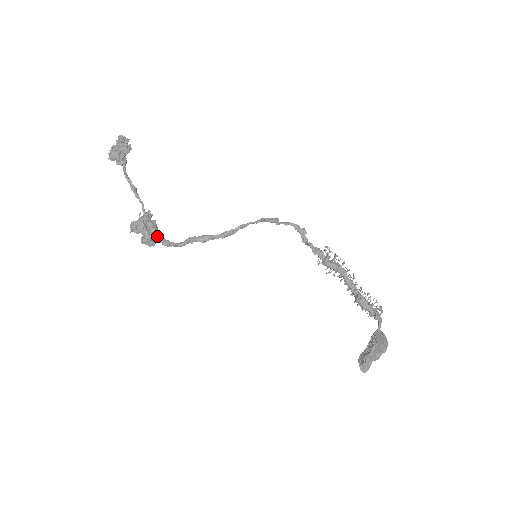
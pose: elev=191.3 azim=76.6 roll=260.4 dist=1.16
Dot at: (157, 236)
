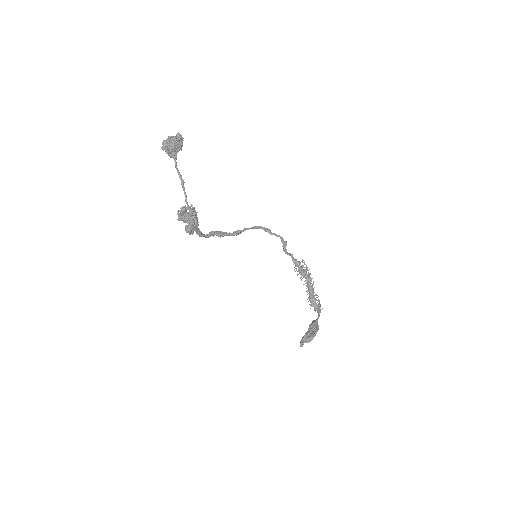
Dot at: (198, 228)
